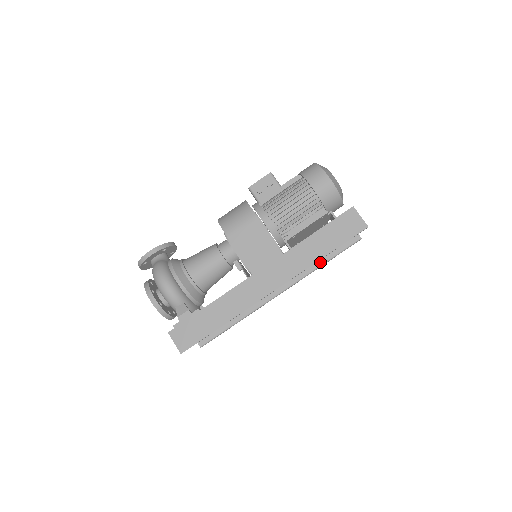
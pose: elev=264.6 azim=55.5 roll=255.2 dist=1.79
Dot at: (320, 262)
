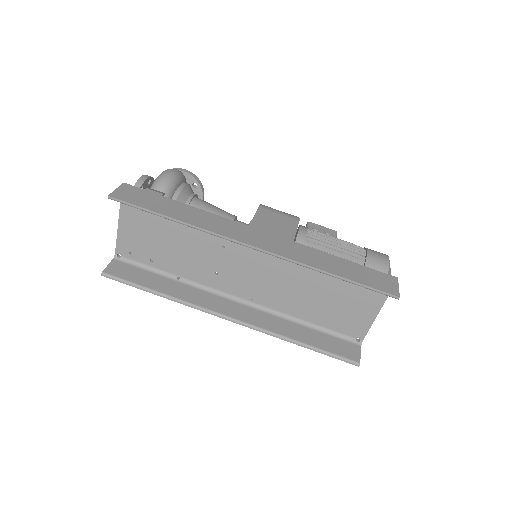
Dot at: (298, 338)
